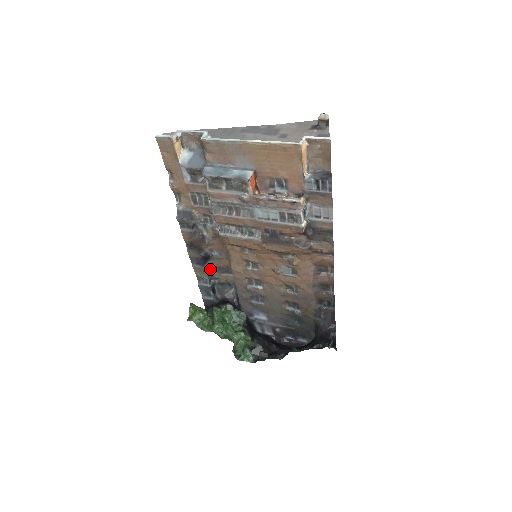
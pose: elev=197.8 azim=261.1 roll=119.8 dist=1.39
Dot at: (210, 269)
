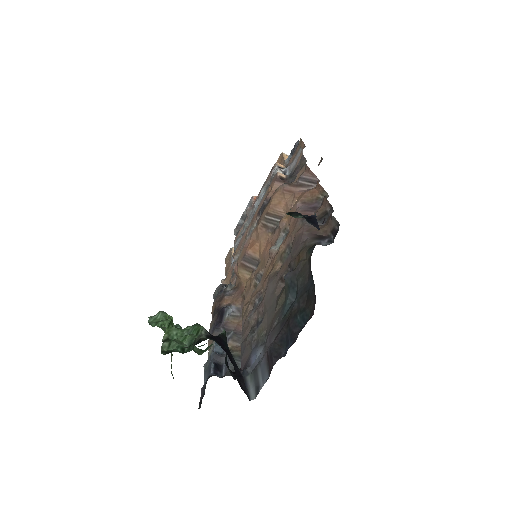
Dot at: occluded
